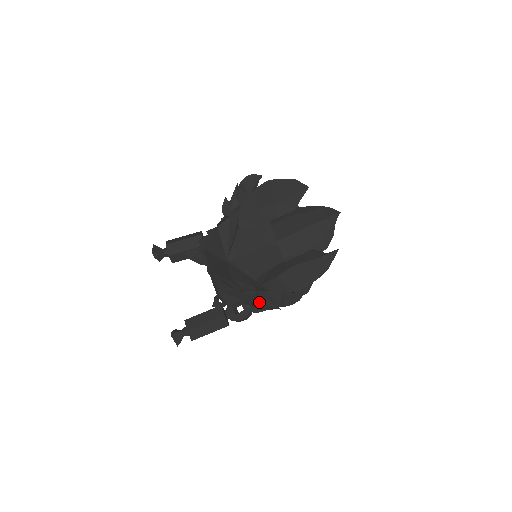
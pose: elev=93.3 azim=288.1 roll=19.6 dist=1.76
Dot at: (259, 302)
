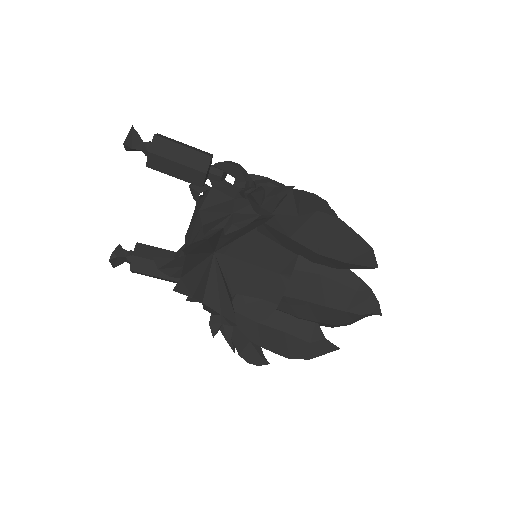
Dot at: (218, 329)
